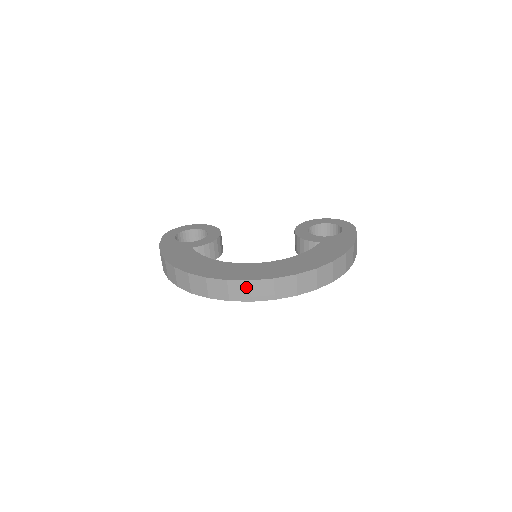
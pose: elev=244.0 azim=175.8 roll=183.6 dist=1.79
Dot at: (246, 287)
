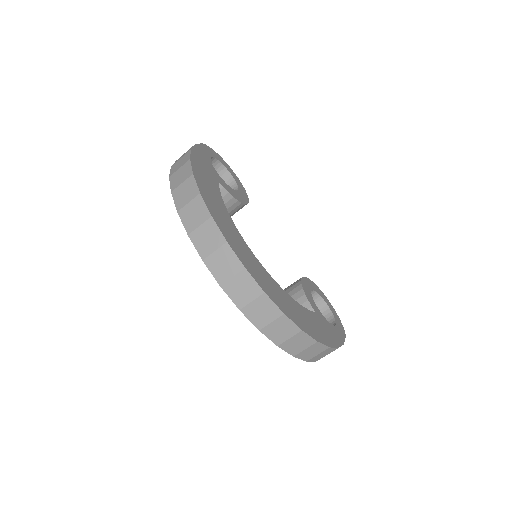
Dot at: (234, 268)
